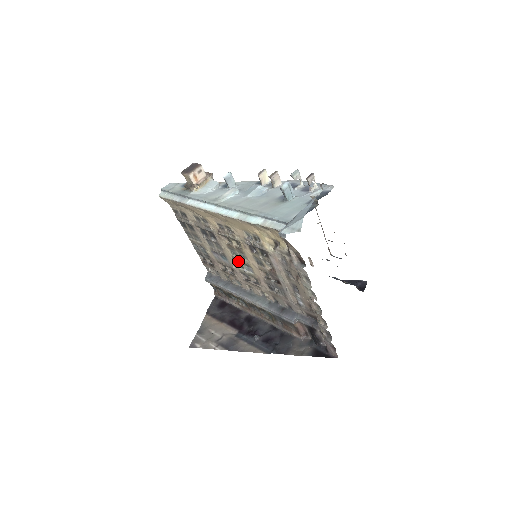
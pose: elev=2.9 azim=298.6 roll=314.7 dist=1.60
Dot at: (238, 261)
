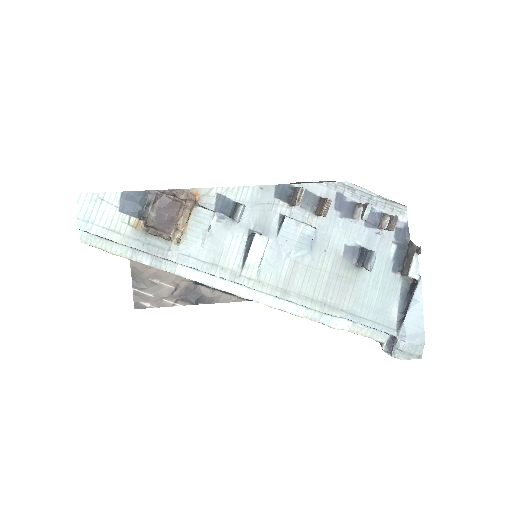
Dot at: occluded
